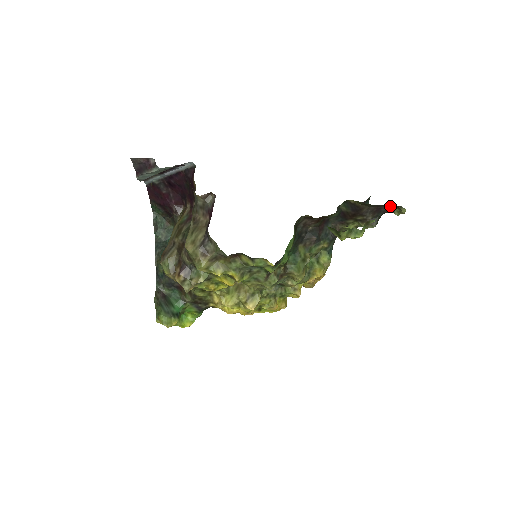
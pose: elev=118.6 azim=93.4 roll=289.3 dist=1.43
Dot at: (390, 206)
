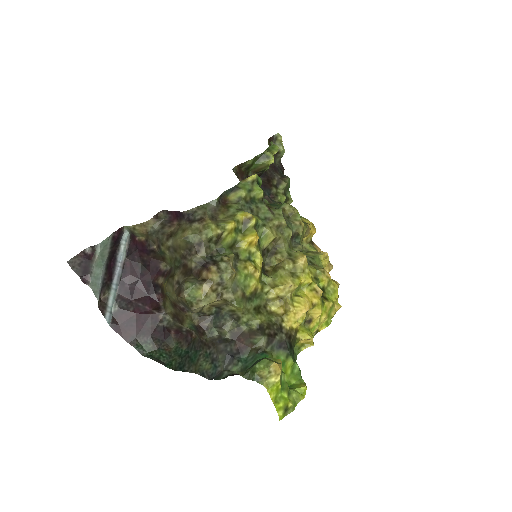
Dot at: occluded
